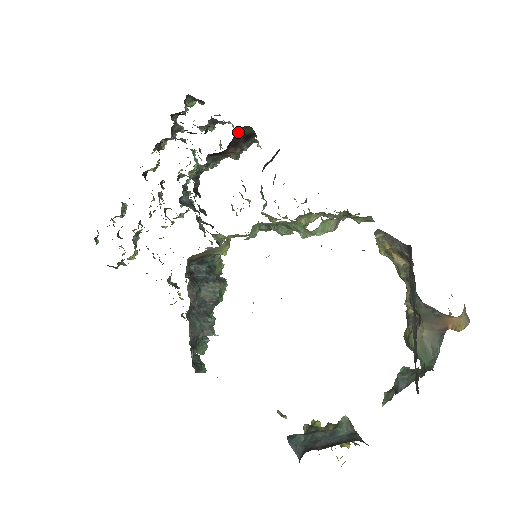
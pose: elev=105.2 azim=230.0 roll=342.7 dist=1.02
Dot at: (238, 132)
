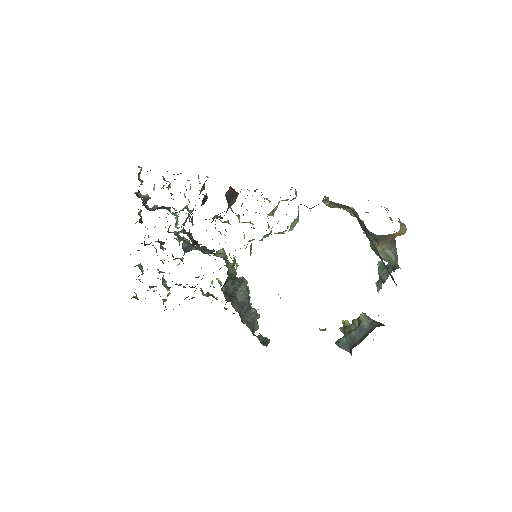
Dot at: occluded
